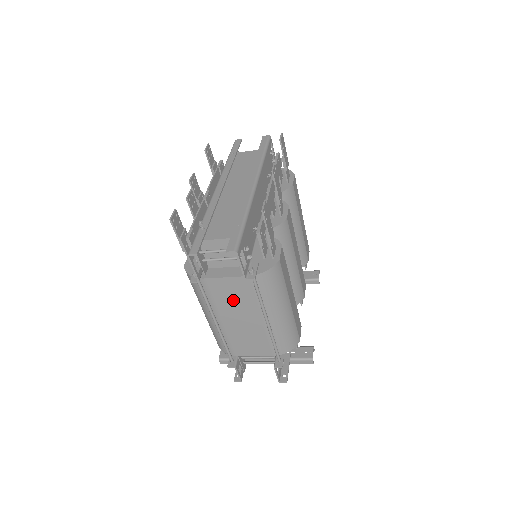
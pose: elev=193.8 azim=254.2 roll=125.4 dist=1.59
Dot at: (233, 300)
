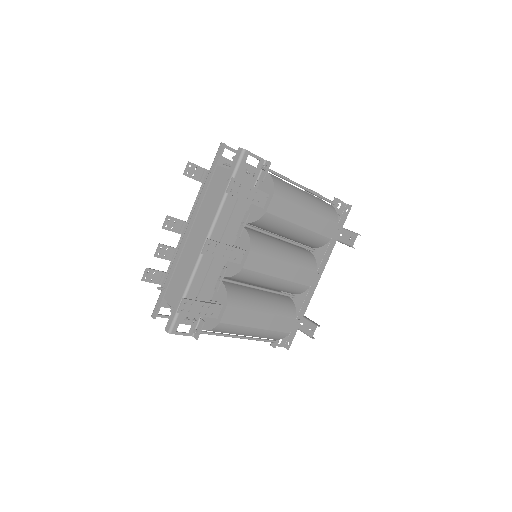
Dot at: occluded
